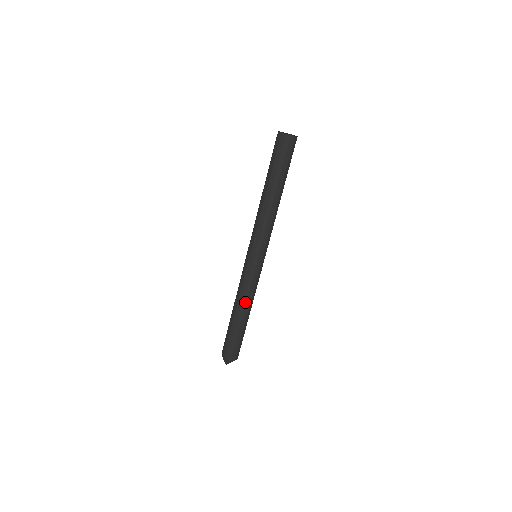
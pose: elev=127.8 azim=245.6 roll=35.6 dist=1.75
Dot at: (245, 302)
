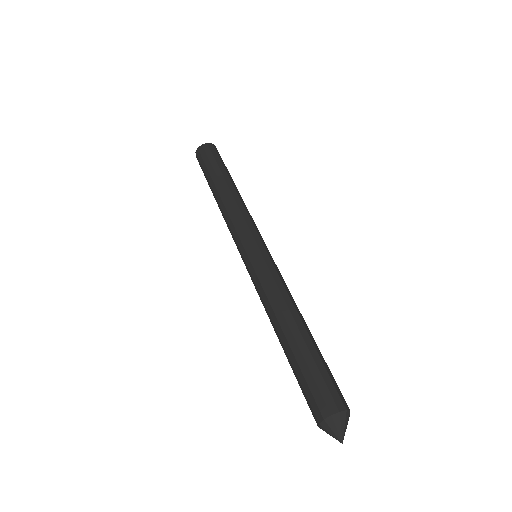
Dot at: (290, 302)
